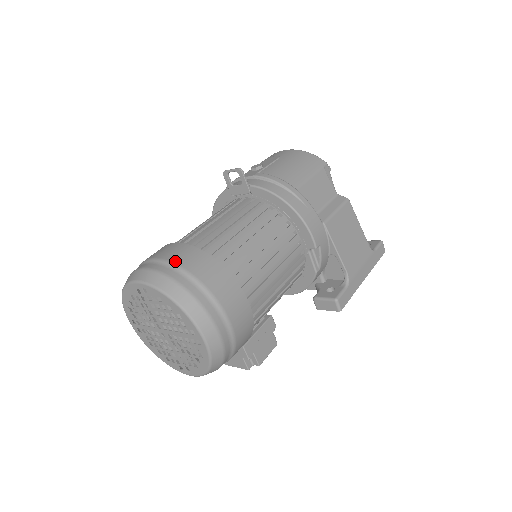
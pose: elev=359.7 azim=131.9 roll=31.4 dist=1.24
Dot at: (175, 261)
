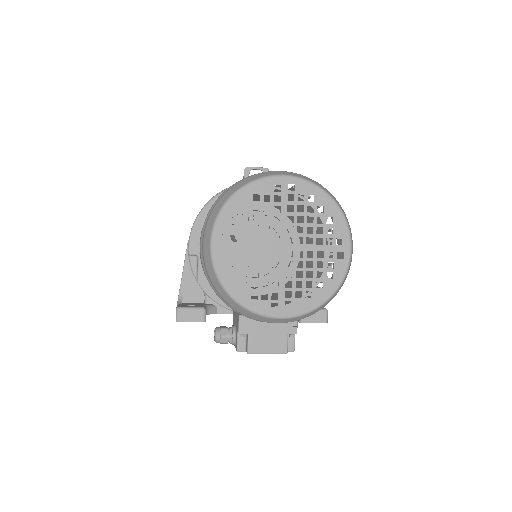
Dot at: occluded
